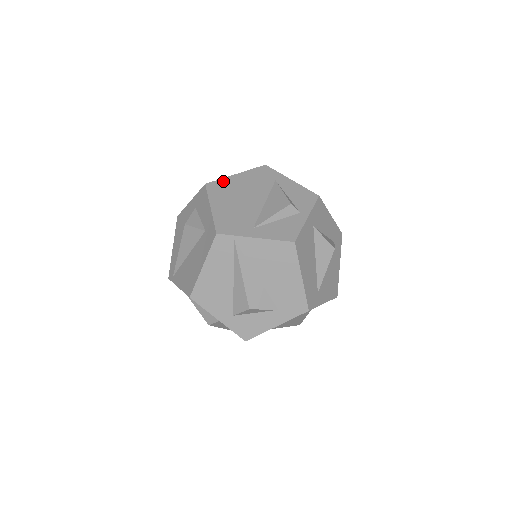
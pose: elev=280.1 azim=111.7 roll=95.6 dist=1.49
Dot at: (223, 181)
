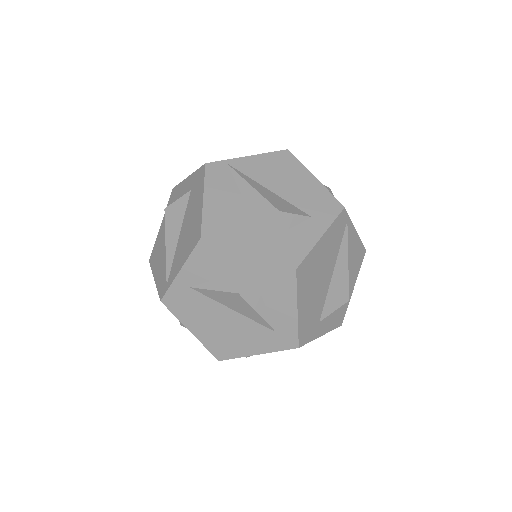
Dot at: occluded
